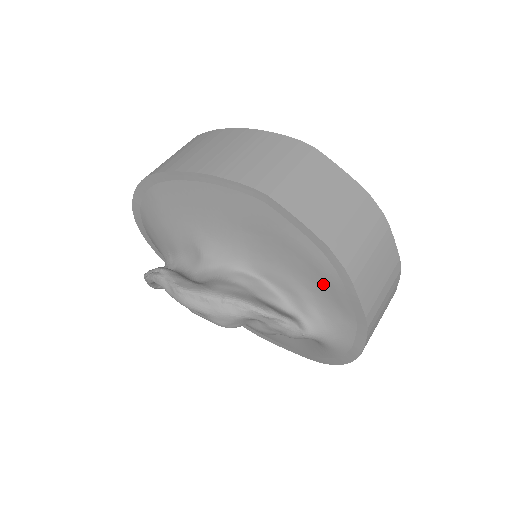
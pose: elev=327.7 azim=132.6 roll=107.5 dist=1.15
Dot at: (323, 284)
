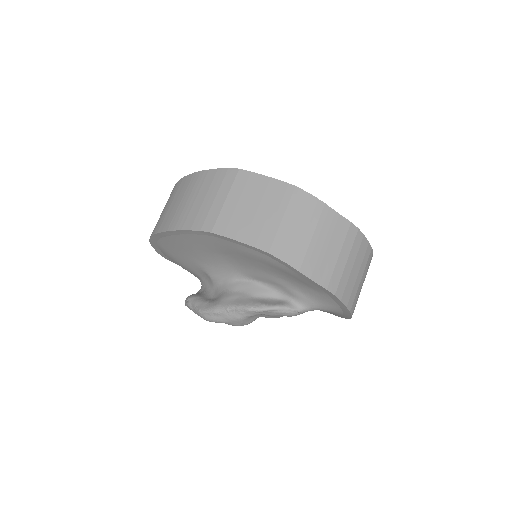
Dot at: (287, 275)
